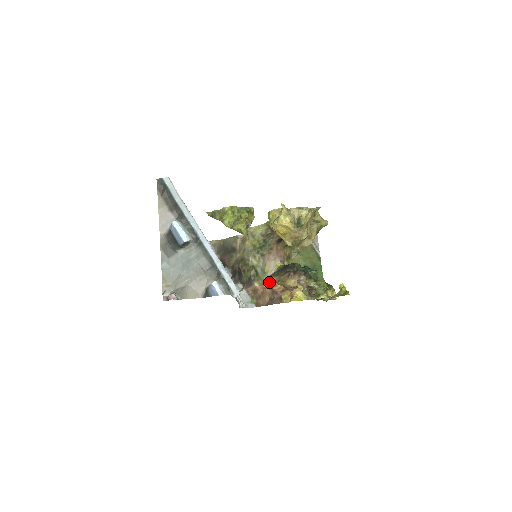
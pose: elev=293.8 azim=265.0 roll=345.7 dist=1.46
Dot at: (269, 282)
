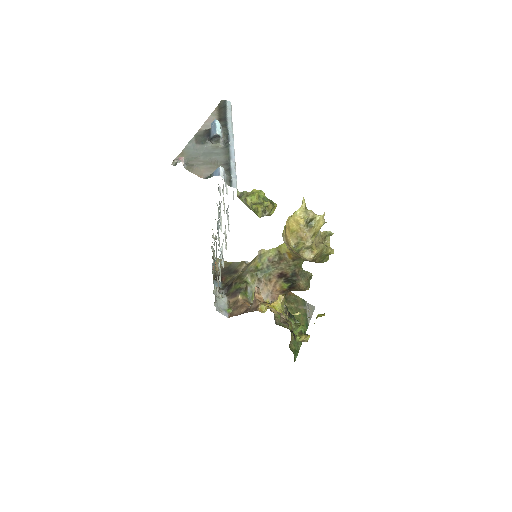
Dot at: occluded
